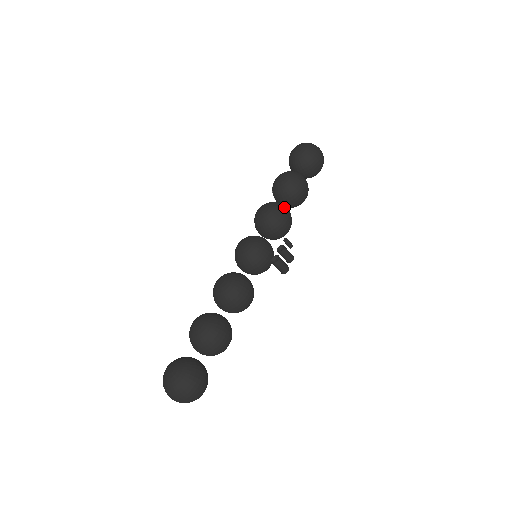
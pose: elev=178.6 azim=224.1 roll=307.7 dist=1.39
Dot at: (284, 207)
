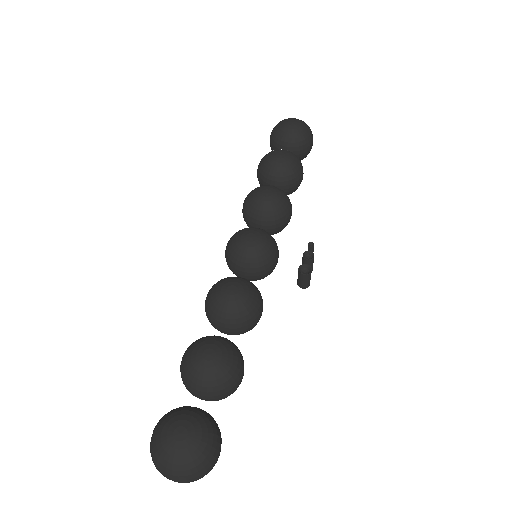
Dot at: (288, 197)
